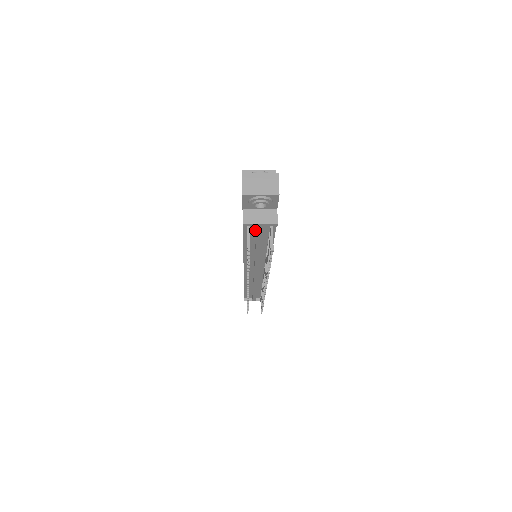
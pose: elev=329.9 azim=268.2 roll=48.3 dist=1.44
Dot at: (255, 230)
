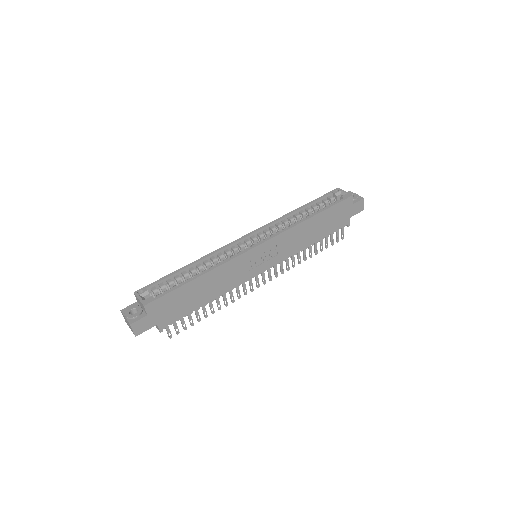
Dot at: occluded
